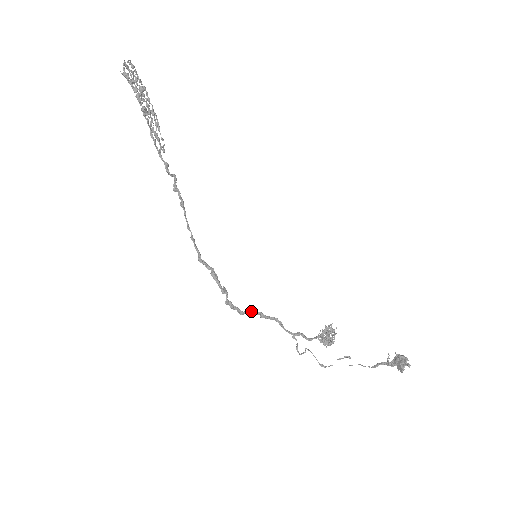
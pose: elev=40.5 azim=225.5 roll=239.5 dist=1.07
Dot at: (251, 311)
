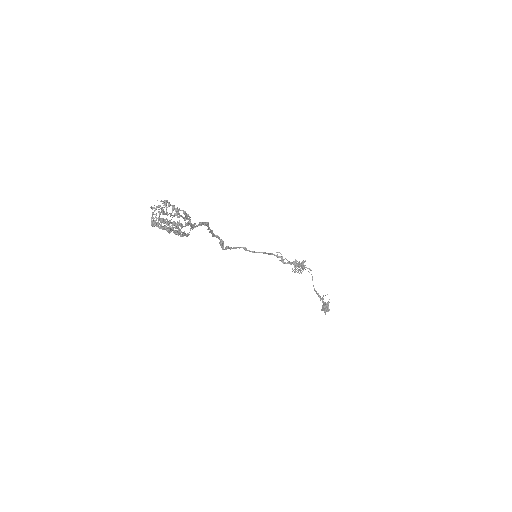
Dot at: occluded
